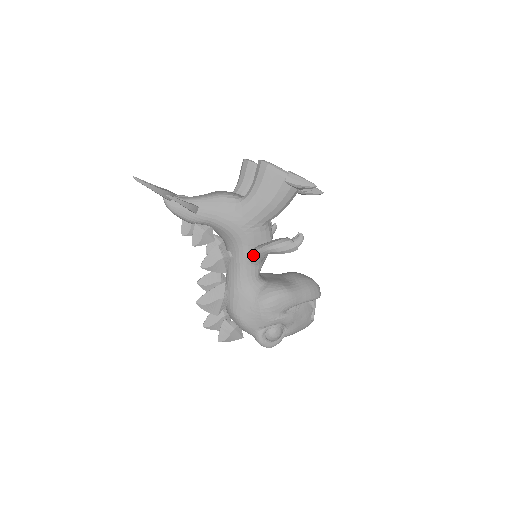
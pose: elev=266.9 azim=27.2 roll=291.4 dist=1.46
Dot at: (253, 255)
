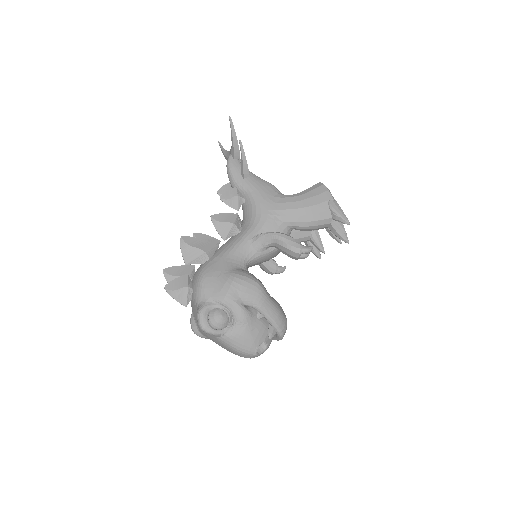
Dot at: (260, 235)
